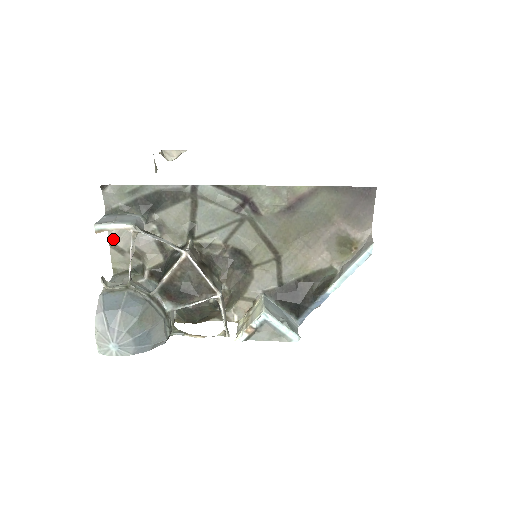
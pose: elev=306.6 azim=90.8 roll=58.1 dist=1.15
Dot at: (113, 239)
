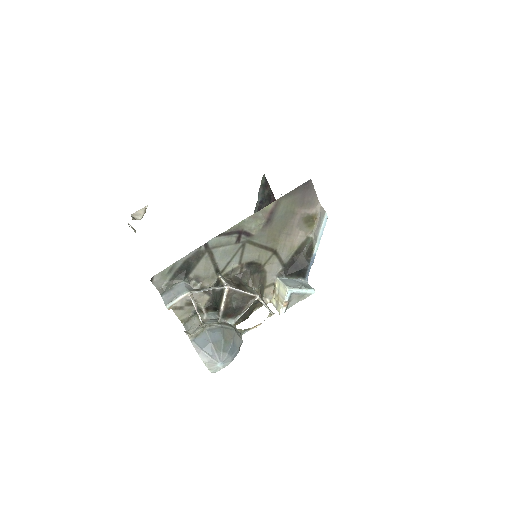
Dot at: occluded
